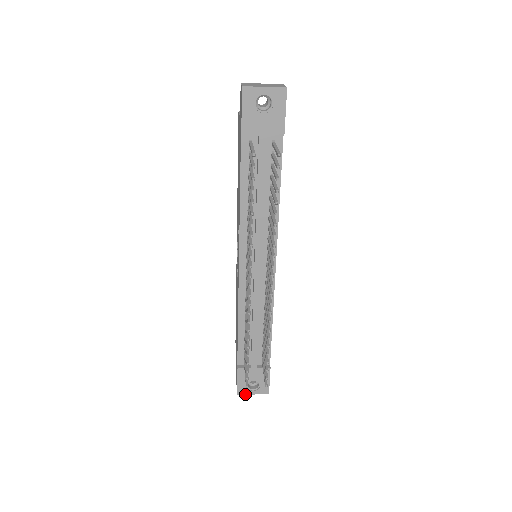
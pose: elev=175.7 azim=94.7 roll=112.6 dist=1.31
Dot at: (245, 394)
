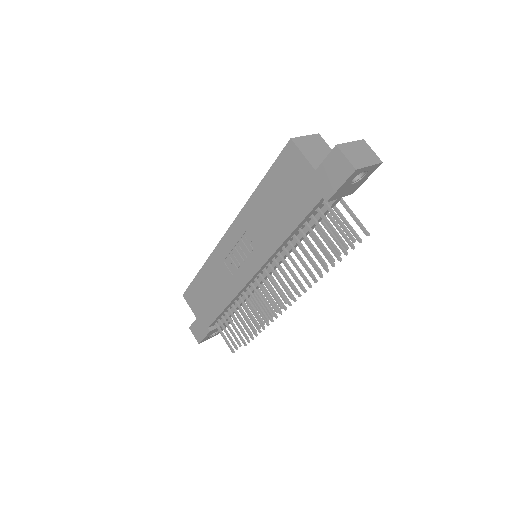
Dot at: occluded
